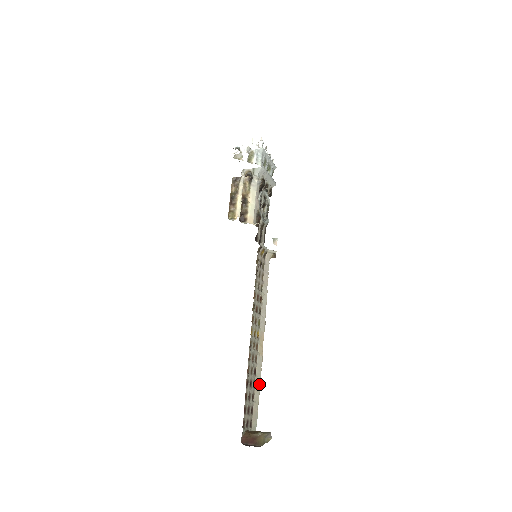
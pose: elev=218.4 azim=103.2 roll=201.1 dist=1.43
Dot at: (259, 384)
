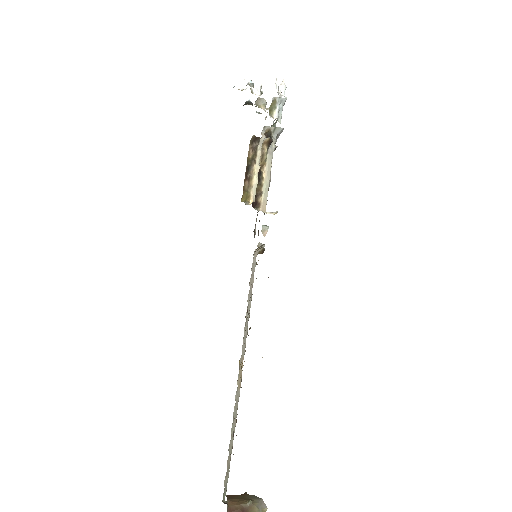
Dot at: (234, 427)
